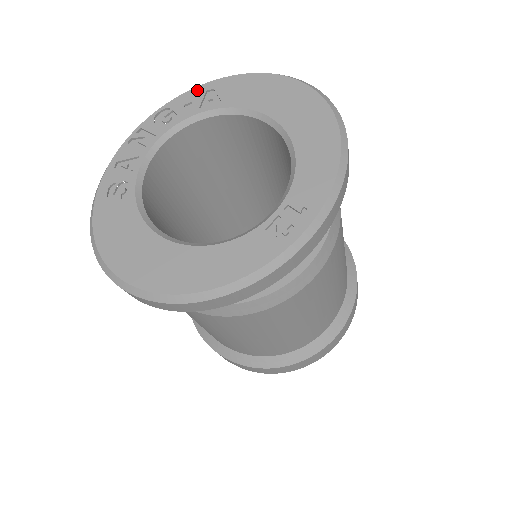
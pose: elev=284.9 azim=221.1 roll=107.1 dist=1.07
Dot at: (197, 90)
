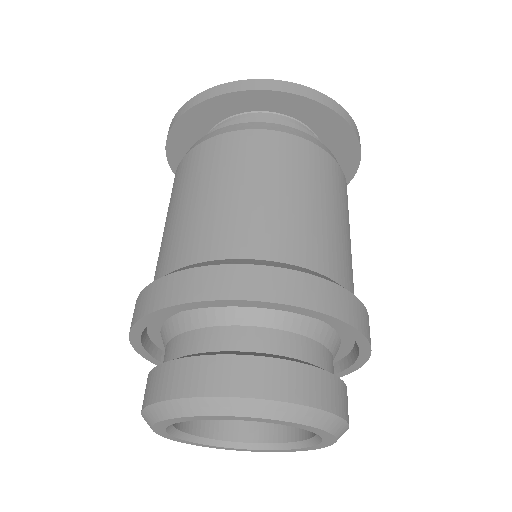
Dot at: occluded
